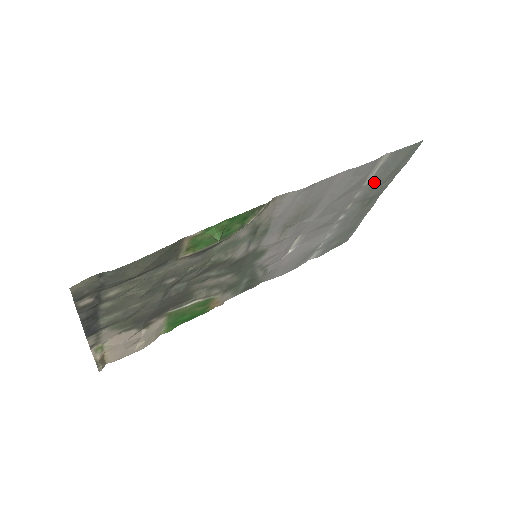
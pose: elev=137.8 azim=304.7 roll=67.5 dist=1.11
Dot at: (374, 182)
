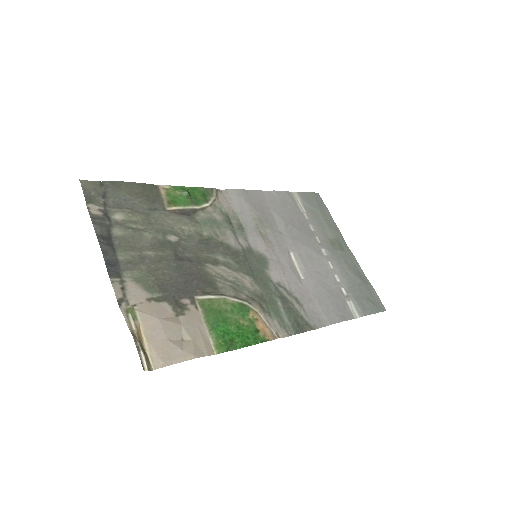
Dot at: (315, 219)
